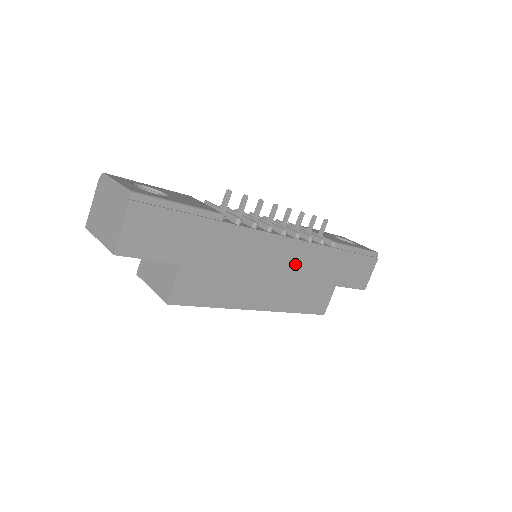
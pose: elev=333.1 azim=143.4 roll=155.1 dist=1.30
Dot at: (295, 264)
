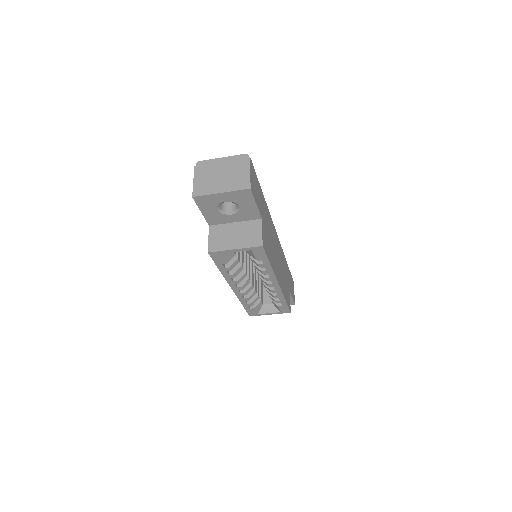
Dot at: (280, 258)
